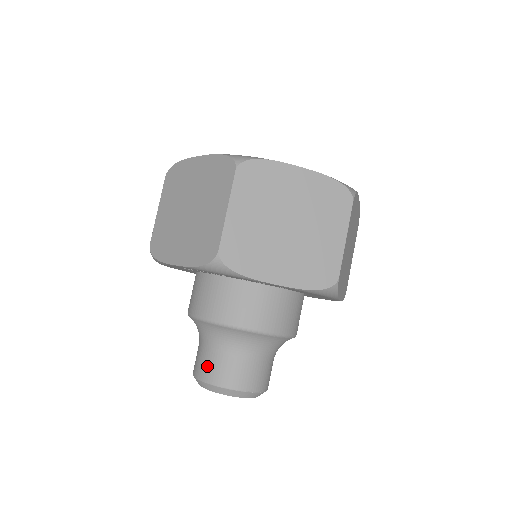
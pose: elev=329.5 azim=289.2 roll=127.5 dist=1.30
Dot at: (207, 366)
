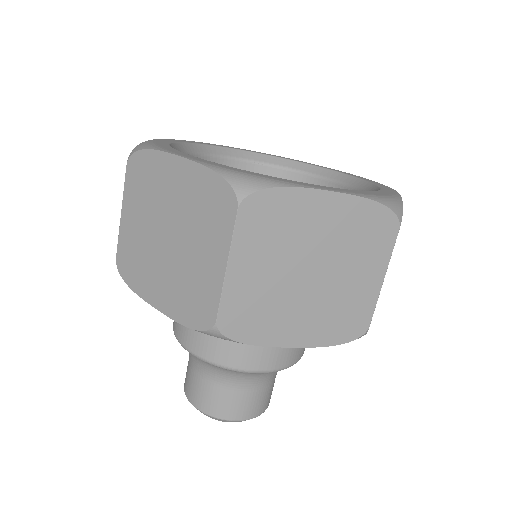
Dot at: (202, 395)
